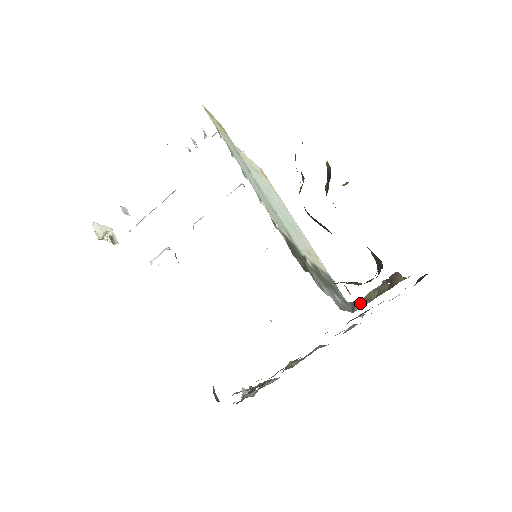
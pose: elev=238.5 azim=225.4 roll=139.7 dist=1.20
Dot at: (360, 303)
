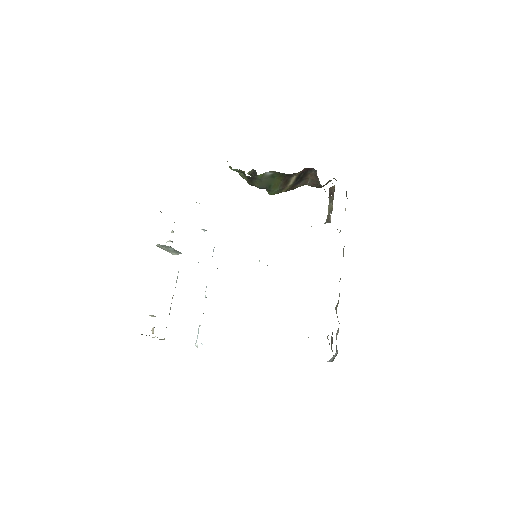
Dot at: (329, 216)
